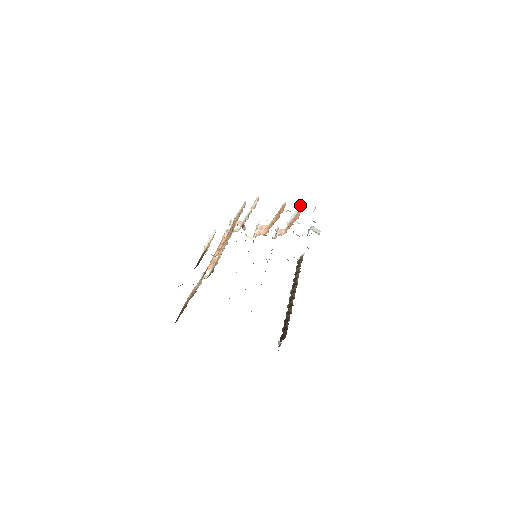
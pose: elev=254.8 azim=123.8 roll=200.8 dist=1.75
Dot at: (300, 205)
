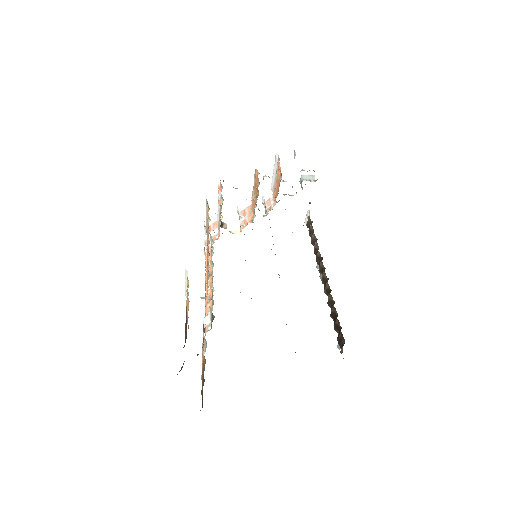
Dot at: (275, 160)
